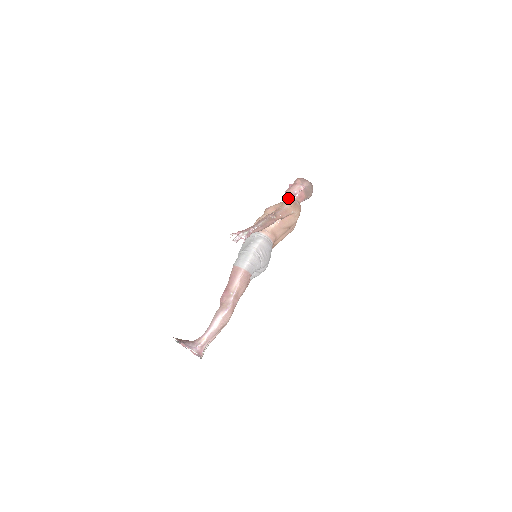
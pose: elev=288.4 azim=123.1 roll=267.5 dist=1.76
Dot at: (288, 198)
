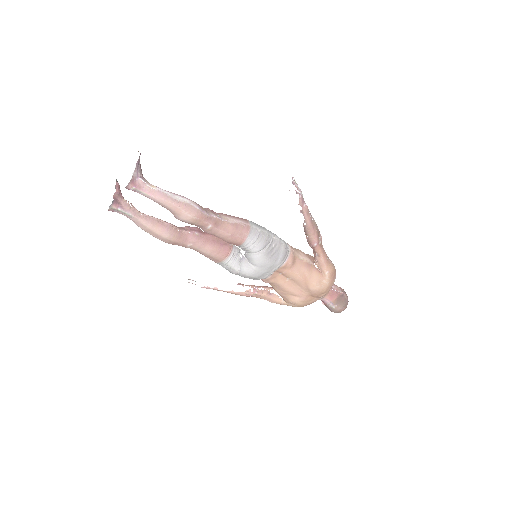
Dot at: occluded
